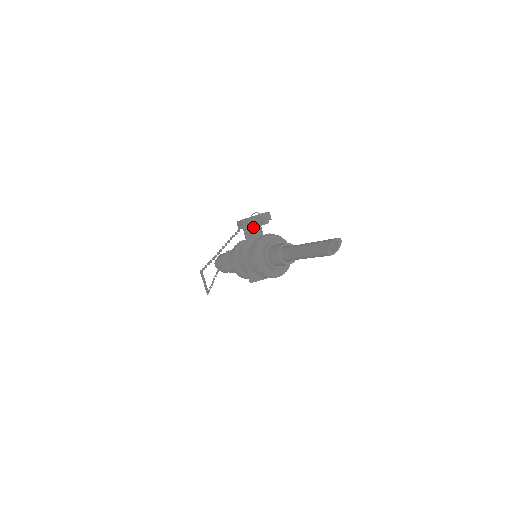
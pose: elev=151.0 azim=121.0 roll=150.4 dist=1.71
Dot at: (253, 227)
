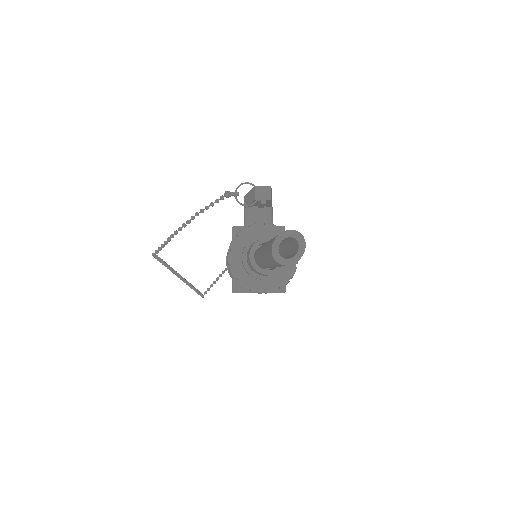
Dot at: (254, 209)
